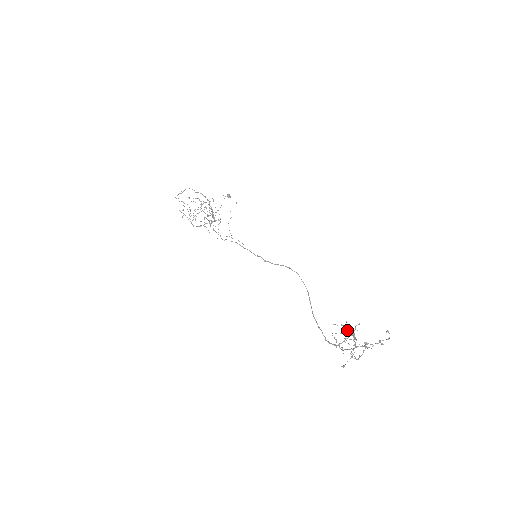
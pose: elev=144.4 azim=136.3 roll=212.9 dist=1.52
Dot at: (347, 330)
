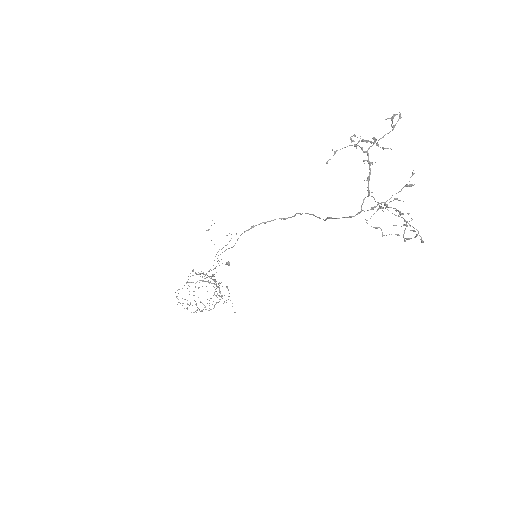
Dot at: occluded
